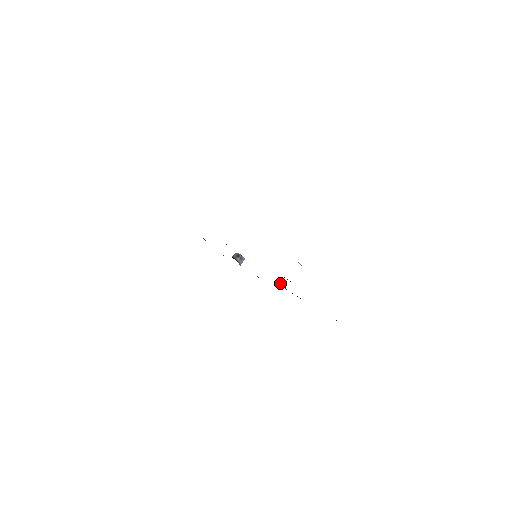
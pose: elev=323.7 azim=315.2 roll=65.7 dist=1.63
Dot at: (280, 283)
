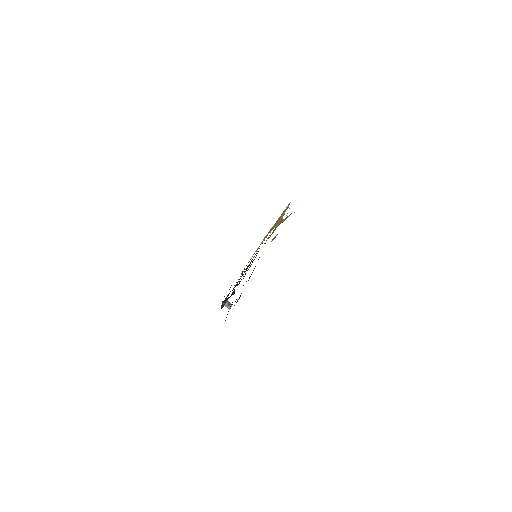
Dot at: occluded
